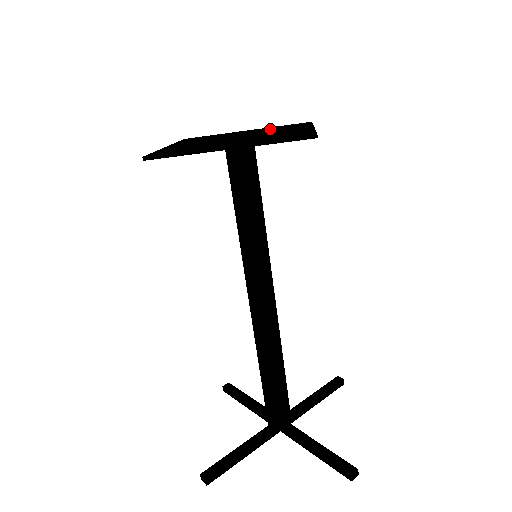
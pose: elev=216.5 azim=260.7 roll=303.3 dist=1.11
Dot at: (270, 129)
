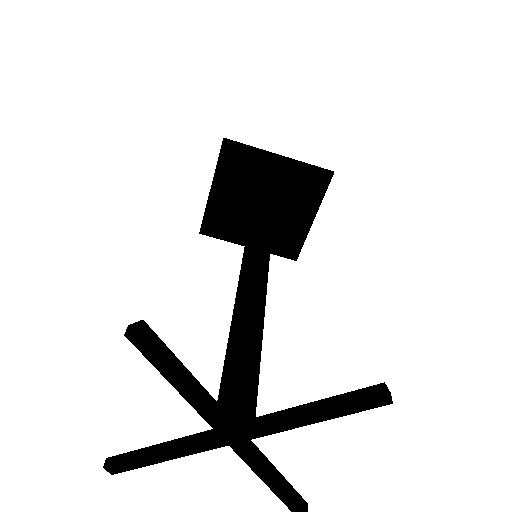
Dot at: (274, 233)
